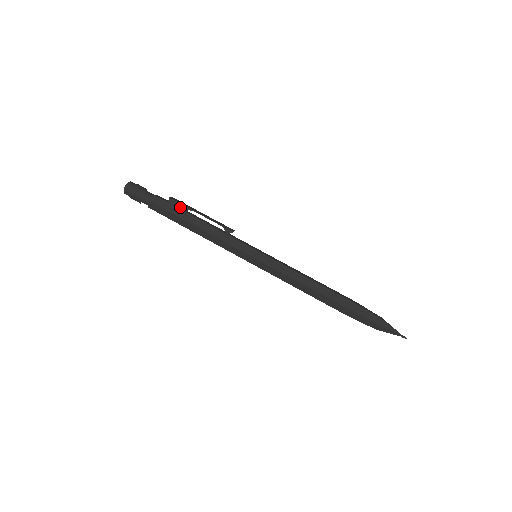
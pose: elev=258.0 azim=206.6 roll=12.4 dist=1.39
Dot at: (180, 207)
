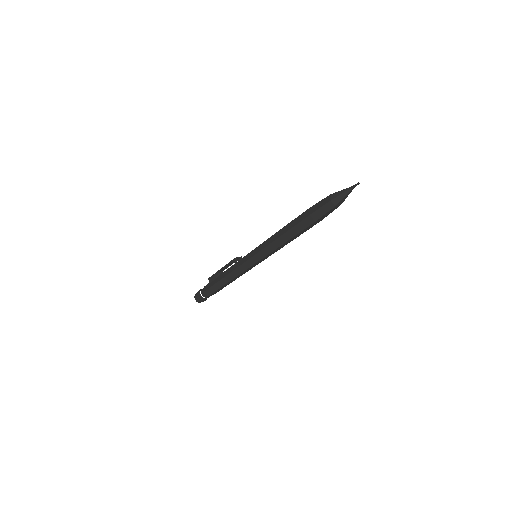
Dot at: (214, 278)
